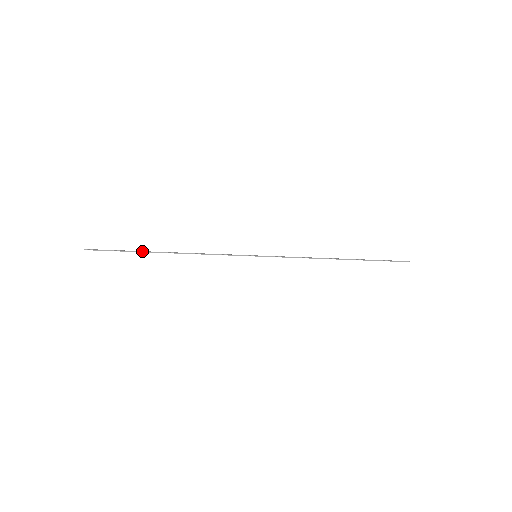
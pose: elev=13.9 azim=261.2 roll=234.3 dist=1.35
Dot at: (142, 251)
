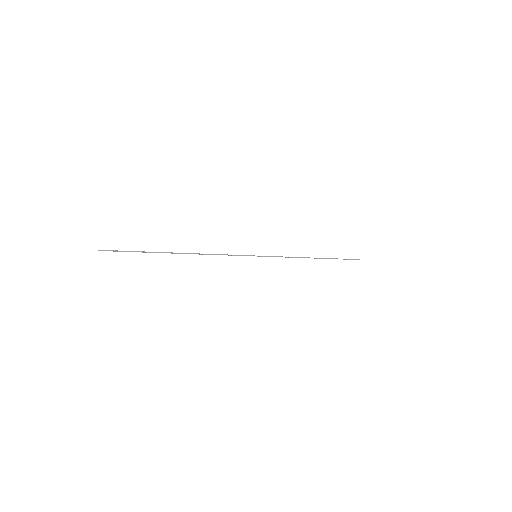
Dot at: (158, 252)
